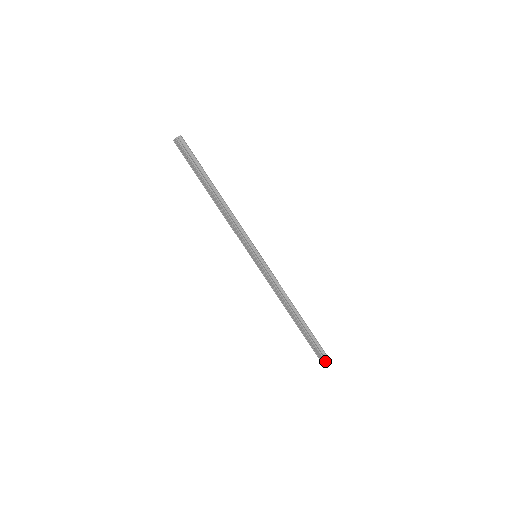
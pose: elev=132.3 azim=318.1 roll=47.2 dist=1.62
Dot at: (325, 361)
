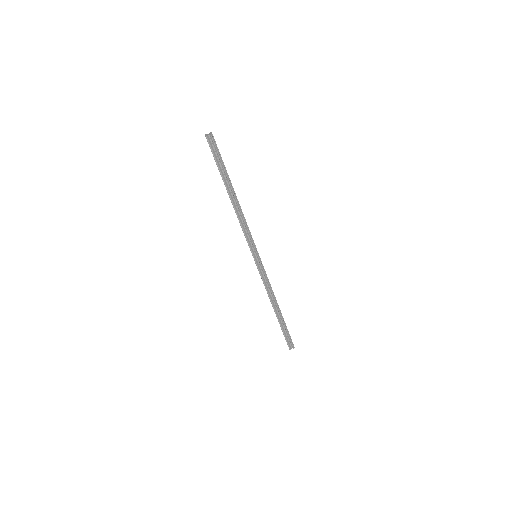
Dot at: (289, 347)
